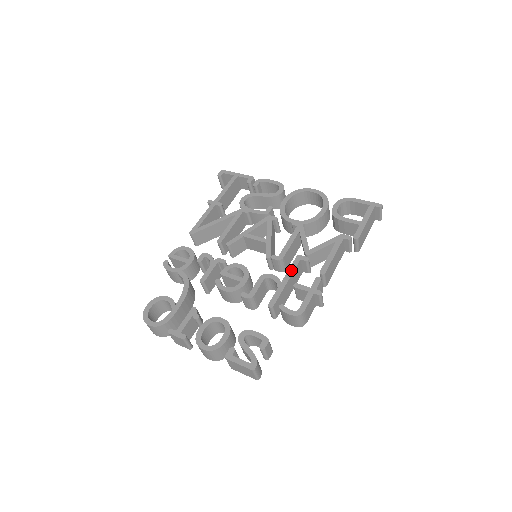
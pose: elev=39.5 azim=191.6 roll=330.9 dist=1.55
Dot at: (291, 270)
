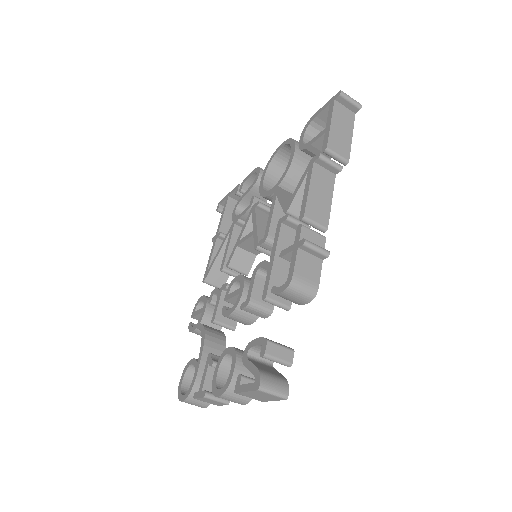
Dot at: (275, 242)
